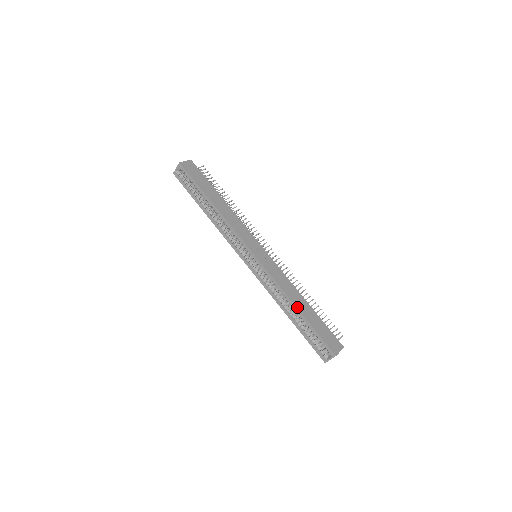
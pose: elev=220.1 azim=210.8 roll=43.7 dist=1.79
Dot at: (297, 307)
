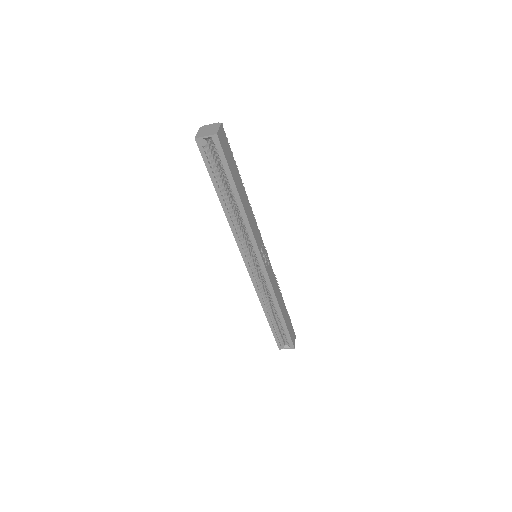
Dot at: (282, 312)
